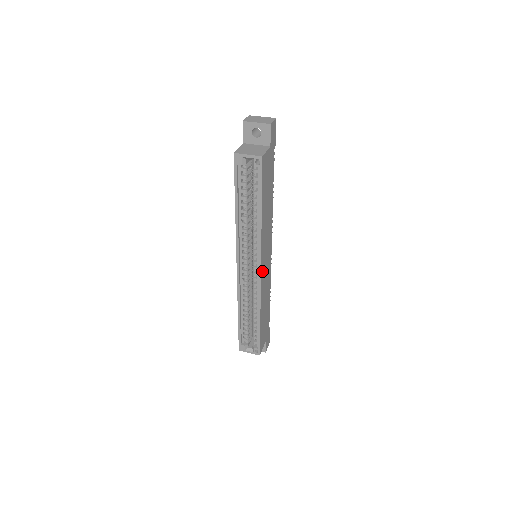
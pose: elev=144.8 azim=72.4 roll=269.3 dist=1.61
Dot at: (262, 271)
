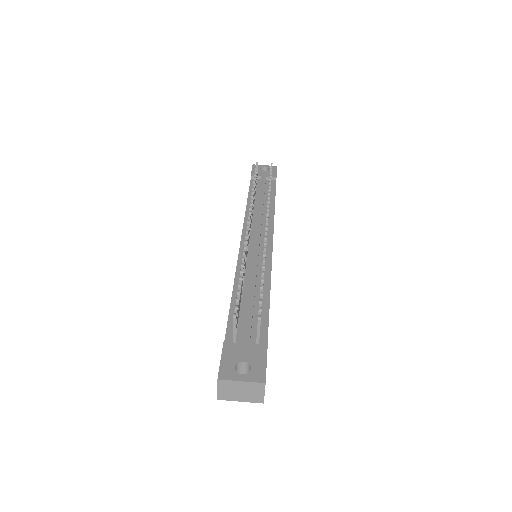
Dot at: occluded
